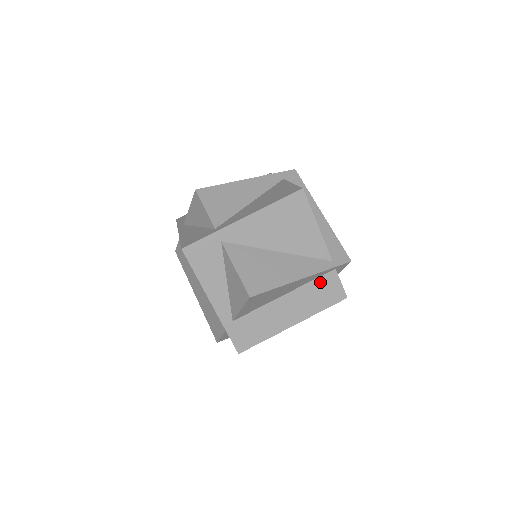
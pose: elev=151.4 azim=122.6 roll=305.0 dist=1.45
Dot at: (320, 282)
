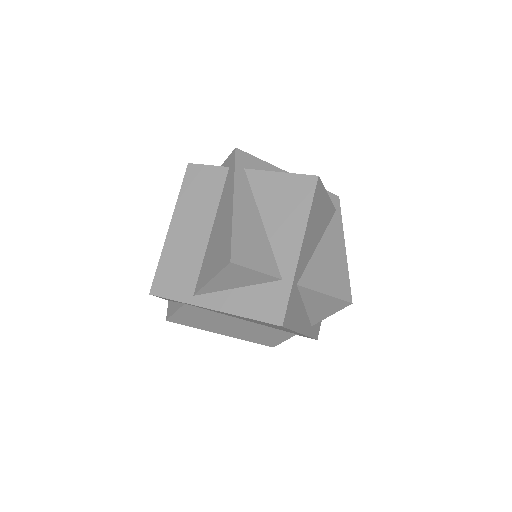
Dot at: occluded
